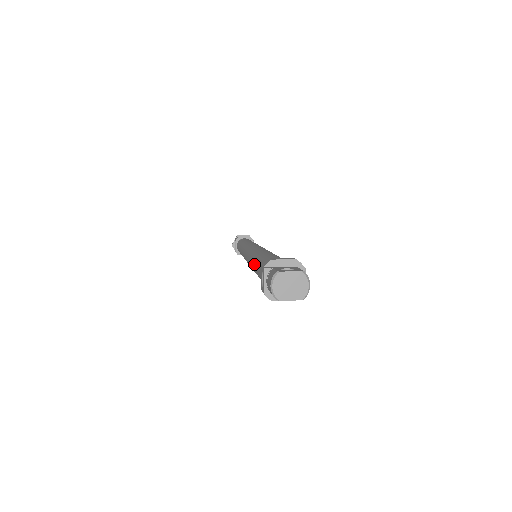
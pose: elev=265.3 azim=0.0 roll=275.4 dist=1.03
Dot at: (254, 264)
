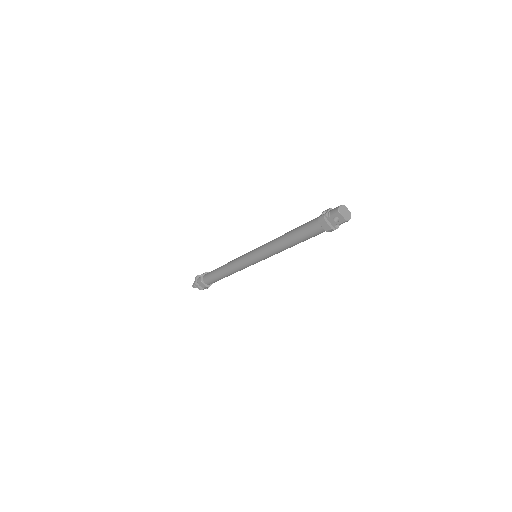
Dot at: (290, 231)
